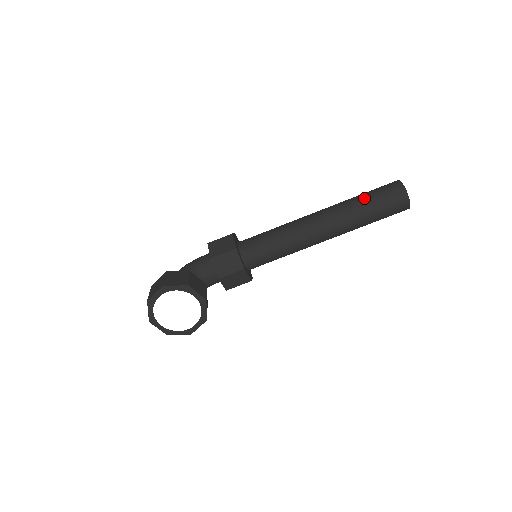
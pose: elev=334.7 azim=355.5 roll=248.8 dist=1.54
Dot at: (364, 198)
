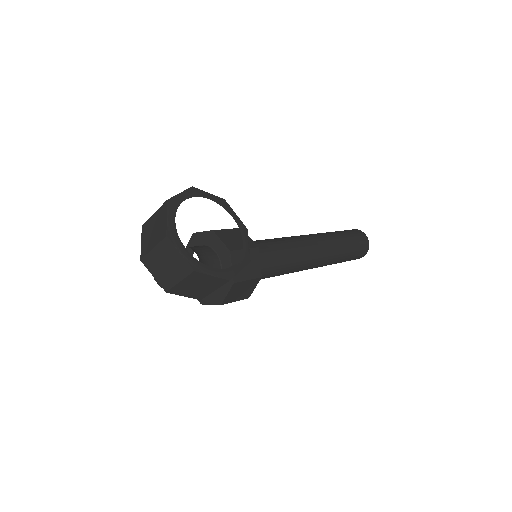
Dot at: occluded
